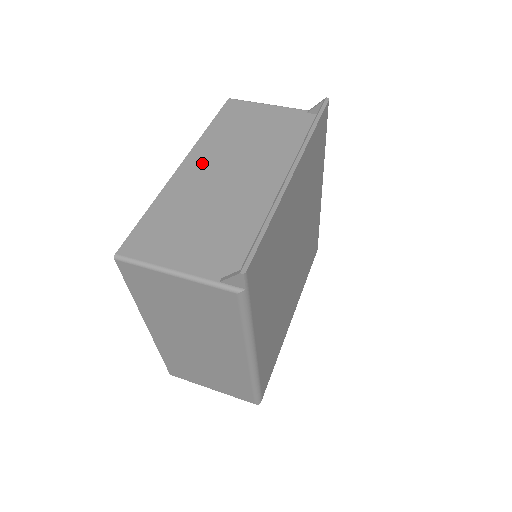
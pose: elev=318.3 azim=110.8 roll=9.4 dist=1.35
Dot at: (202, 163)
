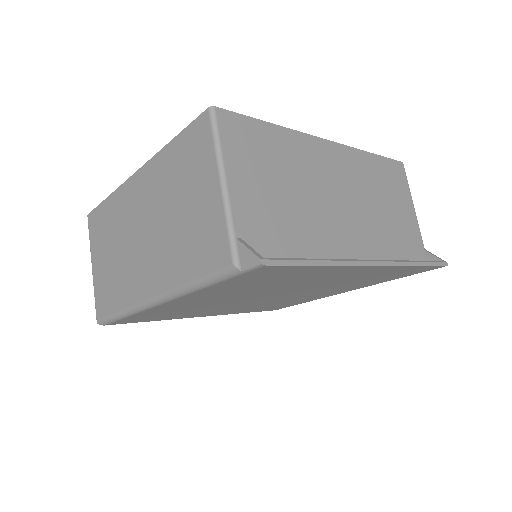
Dot at: (338, 162)
